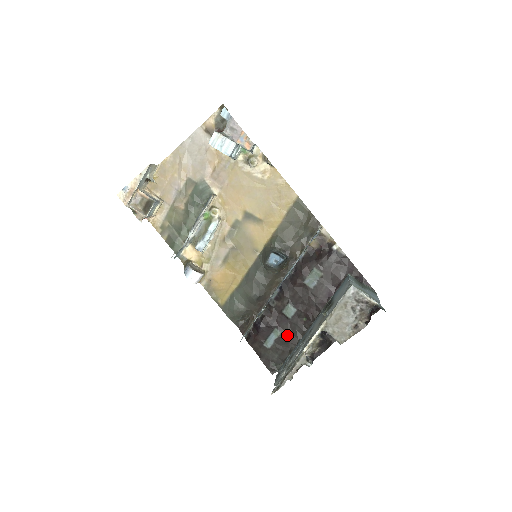
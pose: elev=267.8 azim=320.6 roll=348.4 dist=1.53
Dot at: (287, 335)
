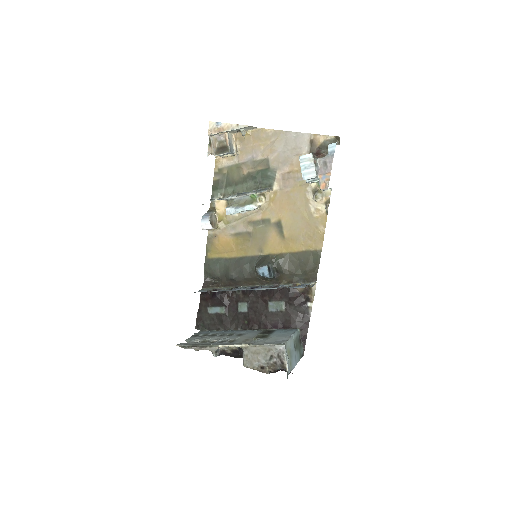
Dot at: (227, 318)
